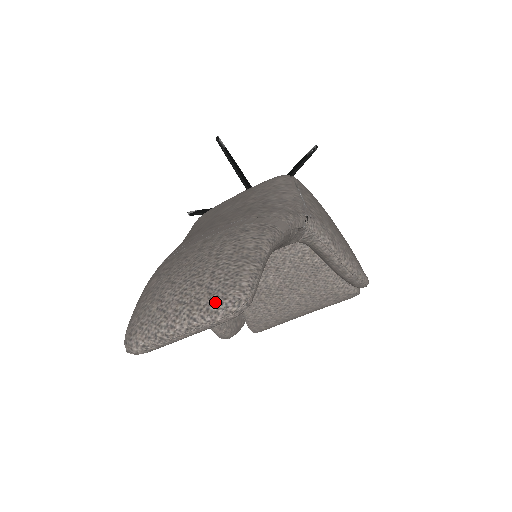
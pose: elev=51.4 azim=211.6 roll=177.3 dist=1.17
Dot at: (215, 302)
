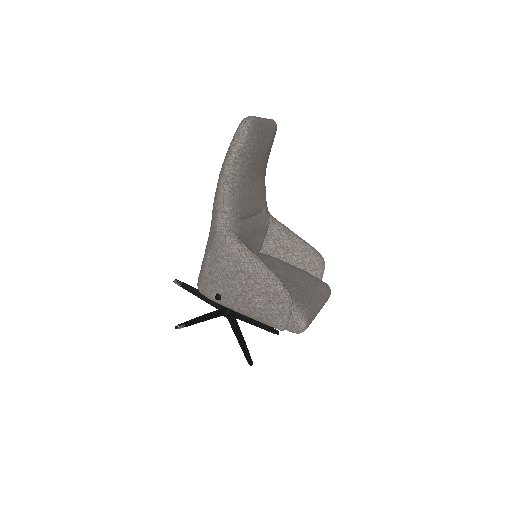
Dot at: occluded
